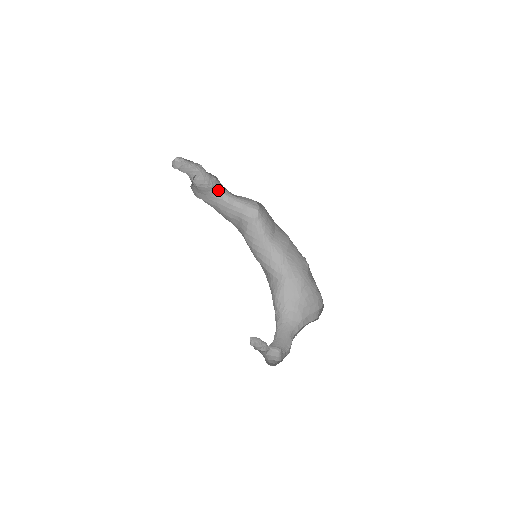
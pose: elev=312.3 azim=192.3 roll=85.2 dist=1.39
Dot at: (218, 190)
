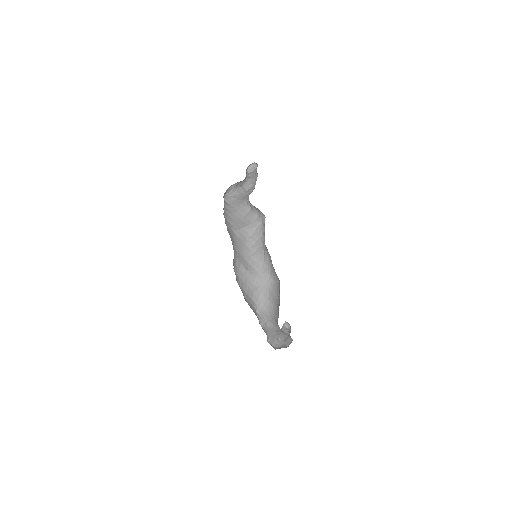
Dot at: (248, 197)
